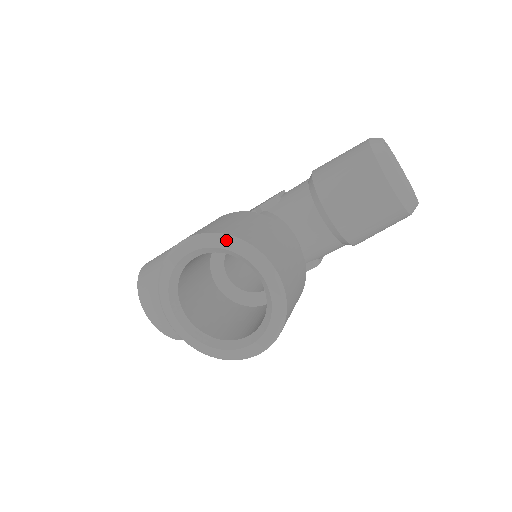
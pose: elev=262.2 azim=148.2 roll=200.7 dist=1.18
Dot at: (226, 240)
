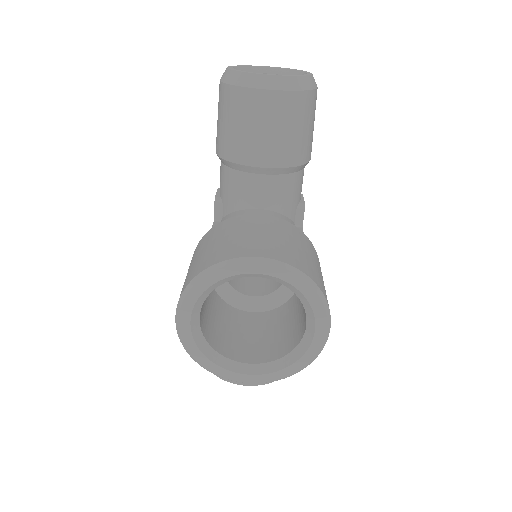
Dot at: (199, 282)
